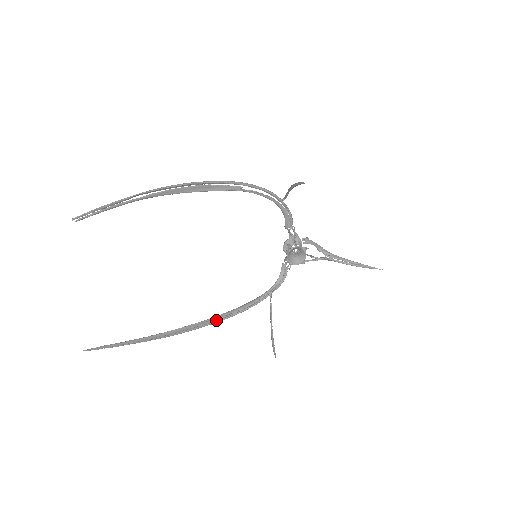
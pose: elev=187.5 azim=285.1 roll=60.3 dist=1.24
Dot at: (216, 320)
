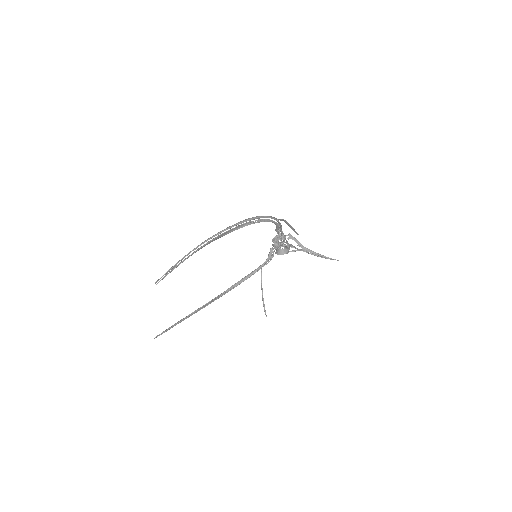
Dot at: (225, 292)
